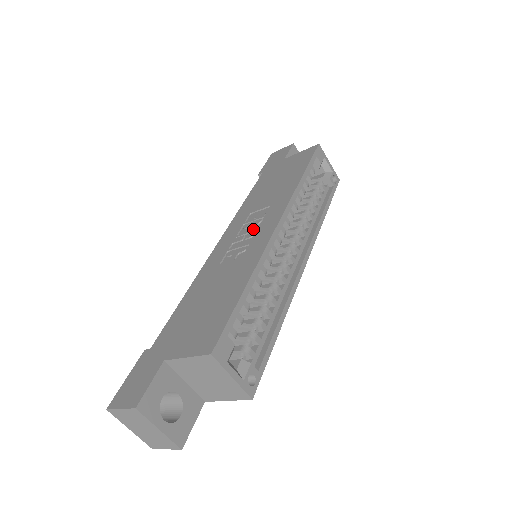
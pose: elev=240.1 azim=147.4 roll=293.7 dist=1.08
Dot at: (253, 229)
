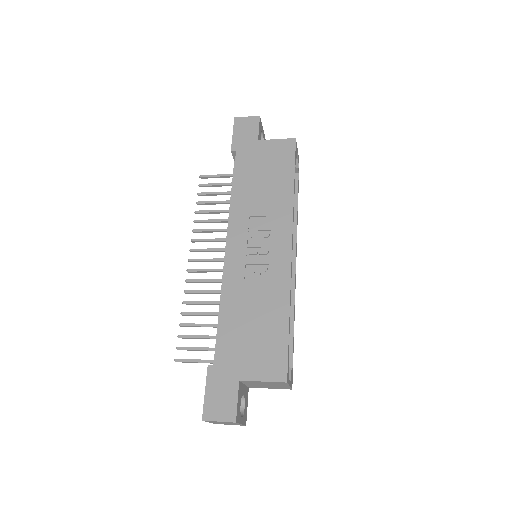
Dot at: (263, 243)
